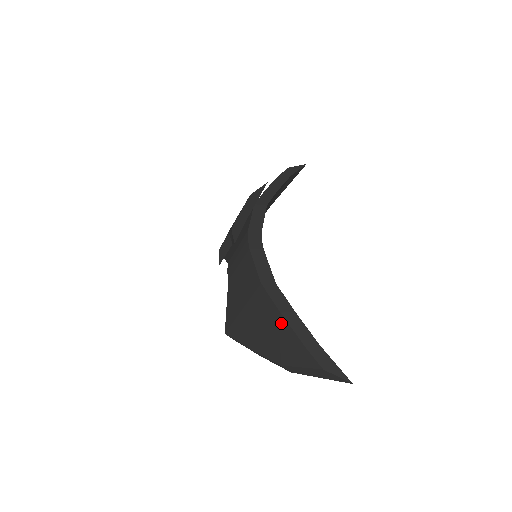
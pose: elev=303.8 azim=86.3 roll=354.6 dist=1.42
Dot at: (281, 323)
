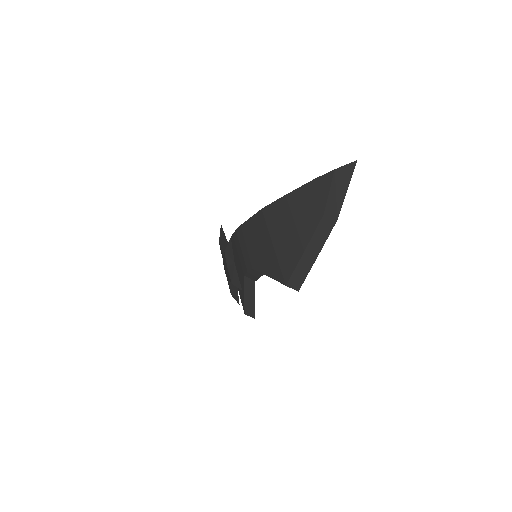
Dot at: (292, 198)
